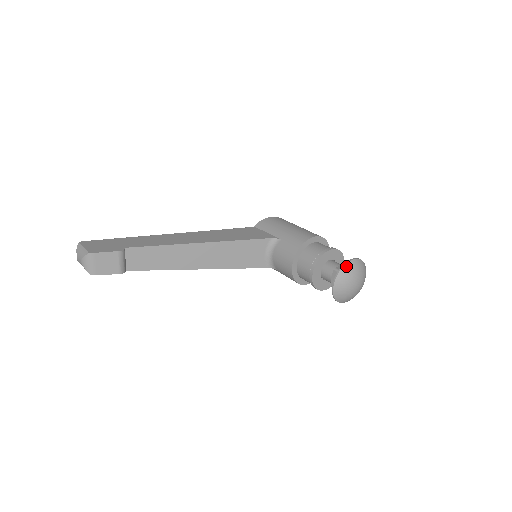
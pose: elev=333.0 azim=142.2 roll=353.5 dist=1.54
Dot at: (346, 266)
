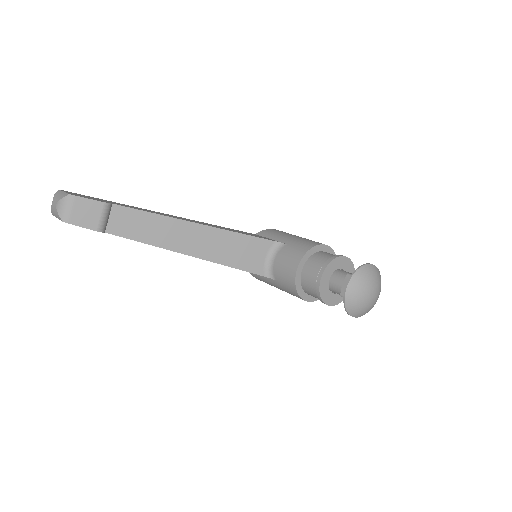
Dot at: (363, 267)
